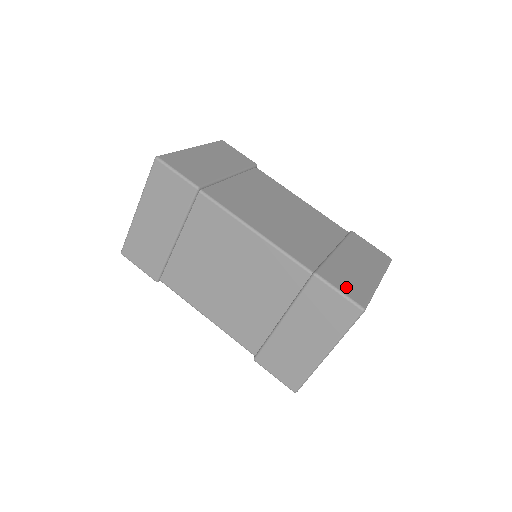
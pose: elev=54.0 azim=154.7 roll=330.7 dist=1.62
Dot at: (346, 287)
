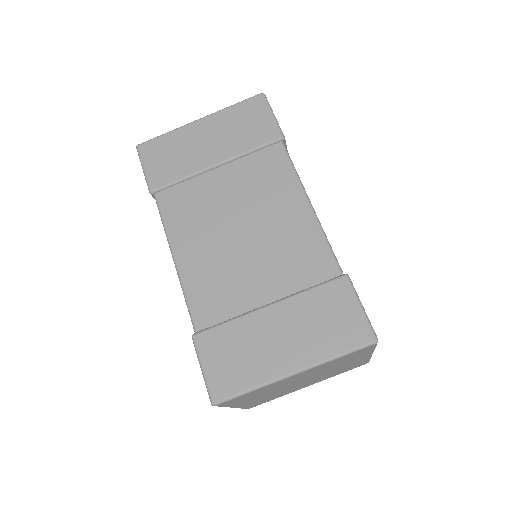
Dot at: (218, 367)
